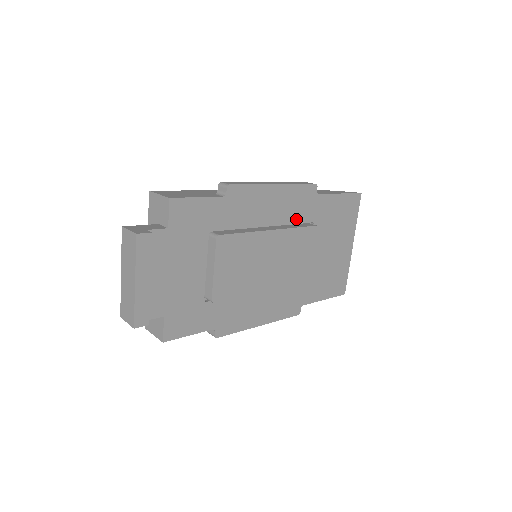
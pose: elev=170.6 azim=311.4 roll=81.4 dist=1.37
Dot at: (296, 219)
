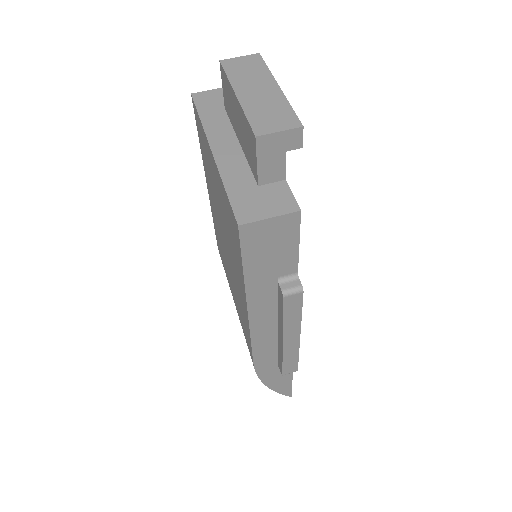
Dot at: occluded
